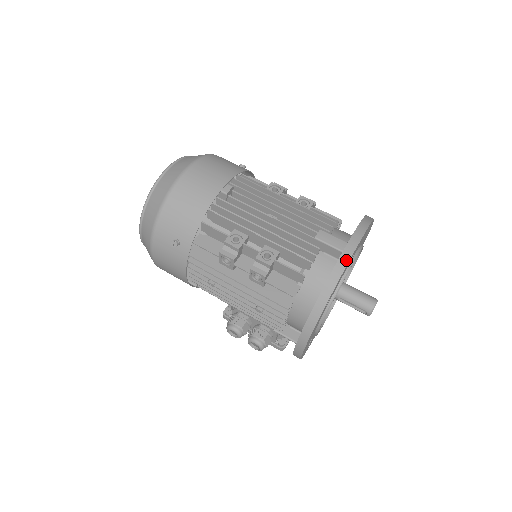
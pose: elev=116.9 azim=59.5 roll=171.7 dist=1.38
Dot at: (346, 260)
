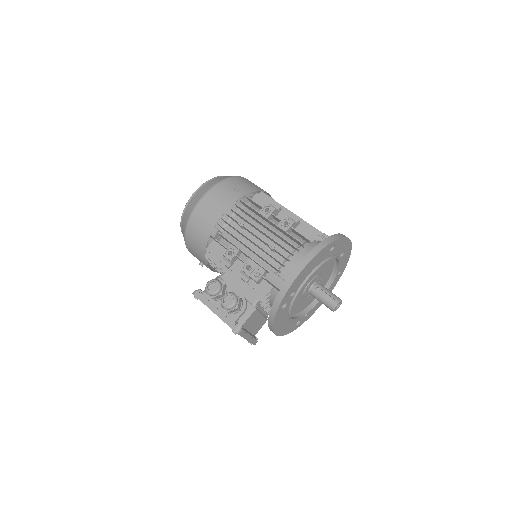
Dot at: occluded
